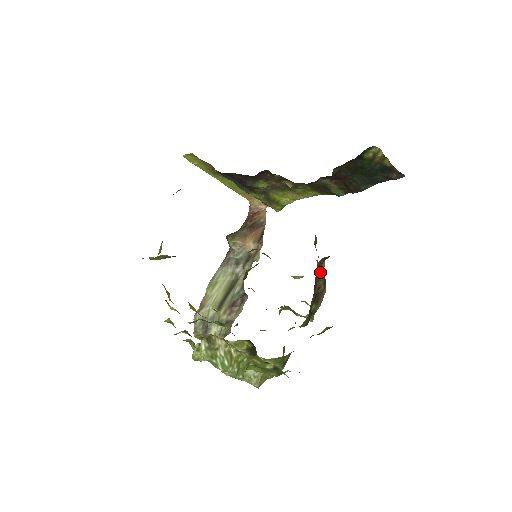
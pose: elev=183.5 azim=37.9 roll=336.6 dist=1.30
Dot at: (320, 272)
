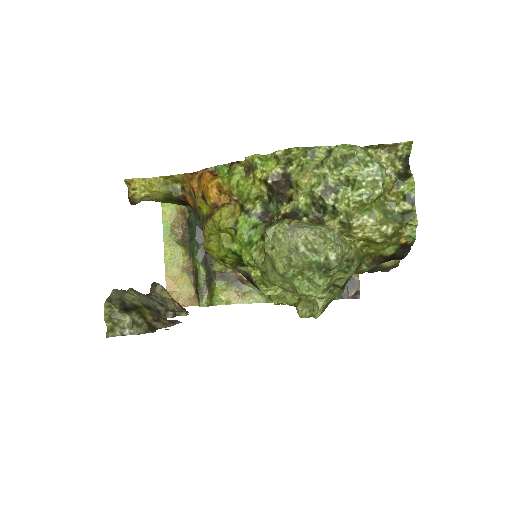
Dot at: occluded
